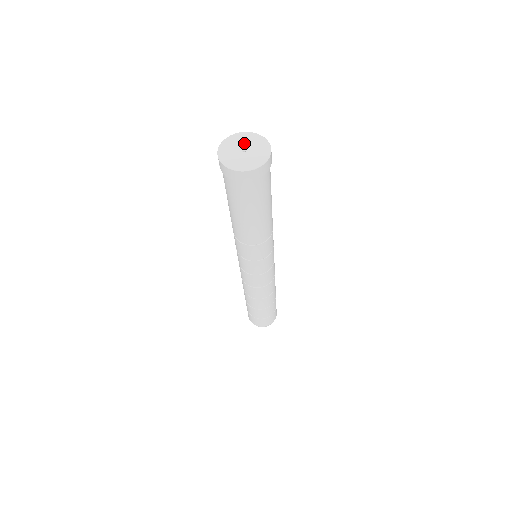
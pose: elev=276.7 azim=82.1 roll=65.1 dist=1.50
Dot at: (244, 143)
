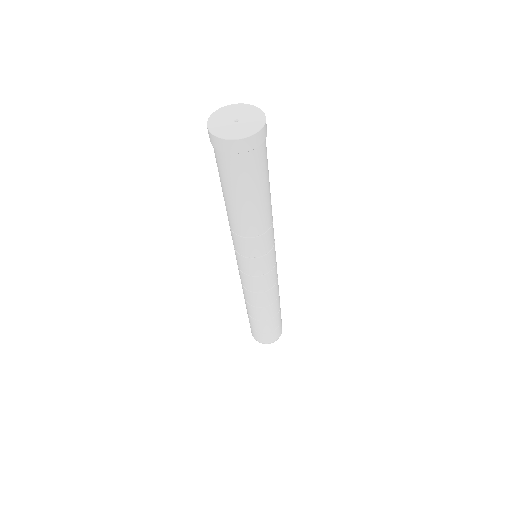
Dot at: (236, 114)
